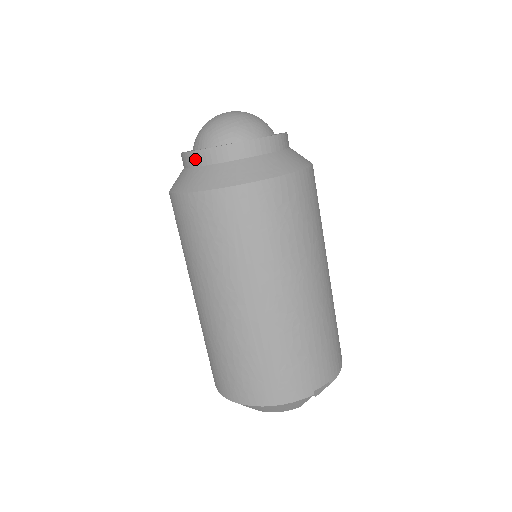
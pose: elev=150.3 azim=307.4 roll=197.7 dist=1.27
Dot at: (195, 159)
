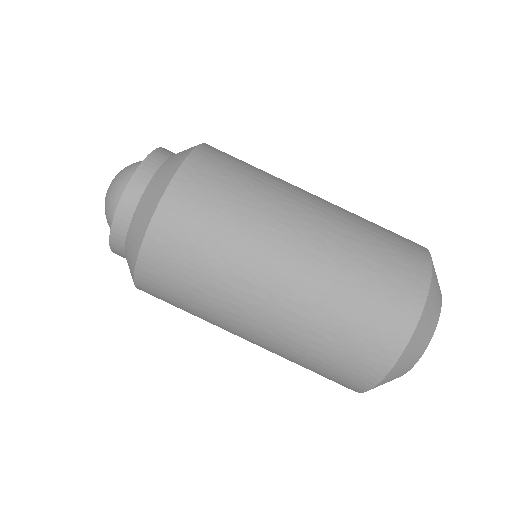
Dot at: (141, 179)
